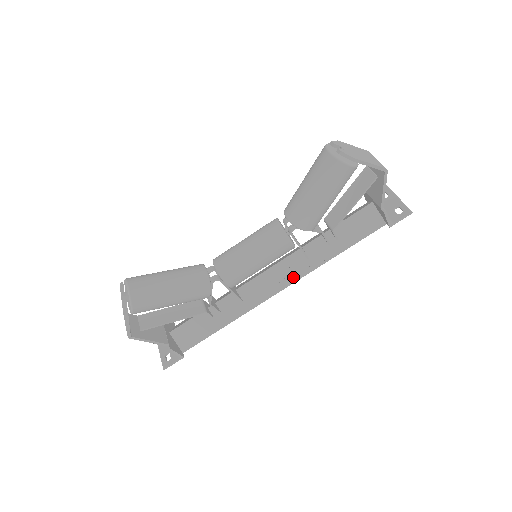
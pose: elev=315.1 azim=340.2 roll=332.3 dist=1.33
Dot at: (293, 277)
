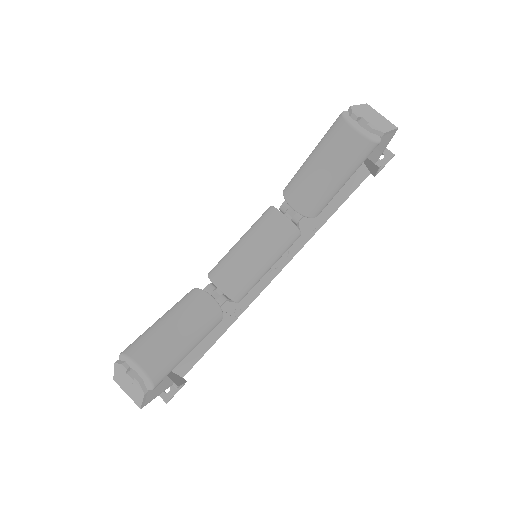
Dot at: (287, 258)
